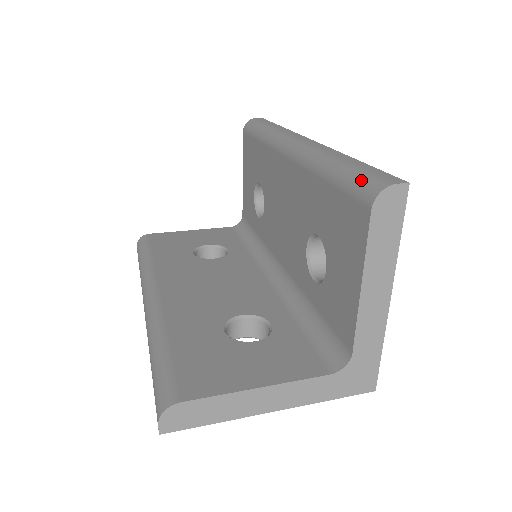
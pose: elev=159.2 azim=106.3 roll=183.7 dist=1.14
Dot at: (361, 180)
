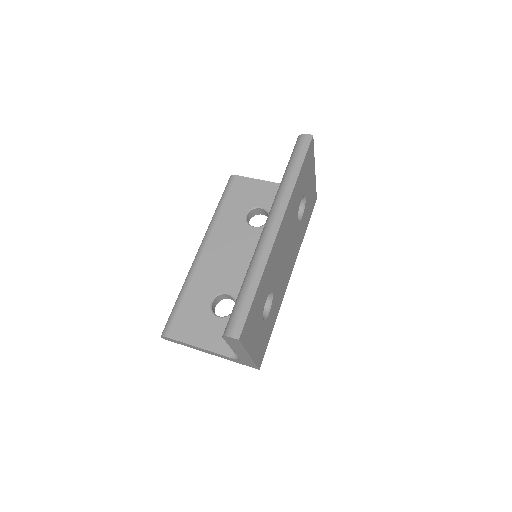
Dot at: (232, 316)
